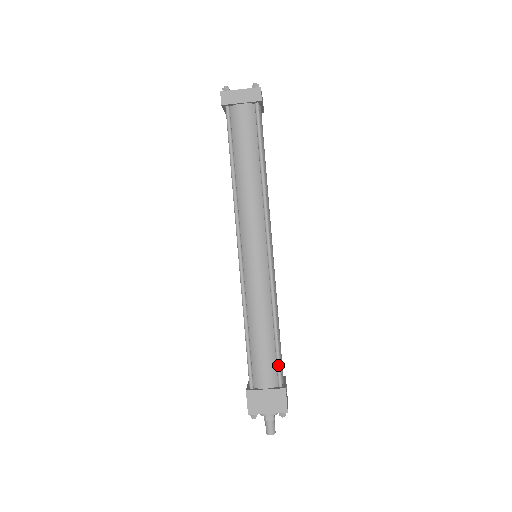
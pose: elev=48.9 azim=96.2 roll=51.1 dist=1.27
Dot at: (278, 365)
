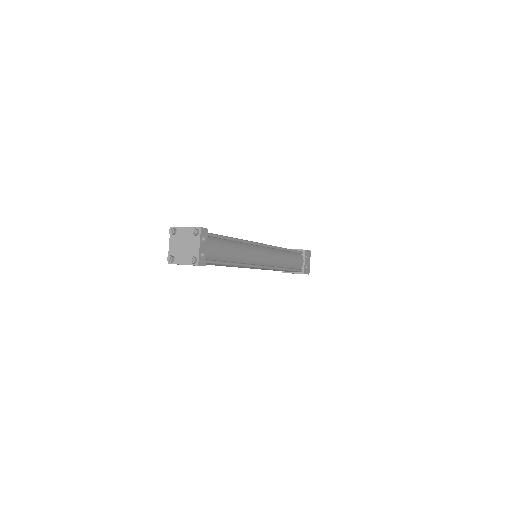
Dot at: occluded
